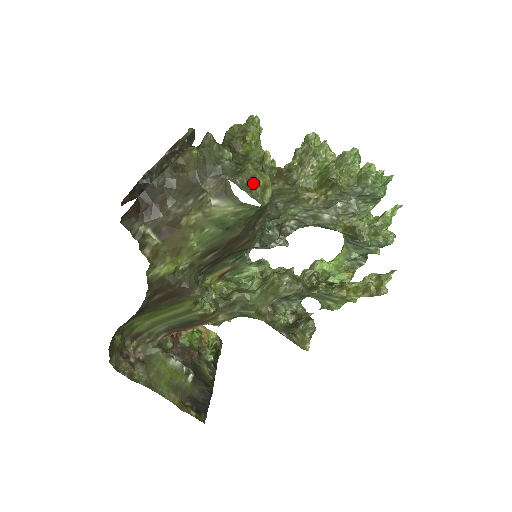
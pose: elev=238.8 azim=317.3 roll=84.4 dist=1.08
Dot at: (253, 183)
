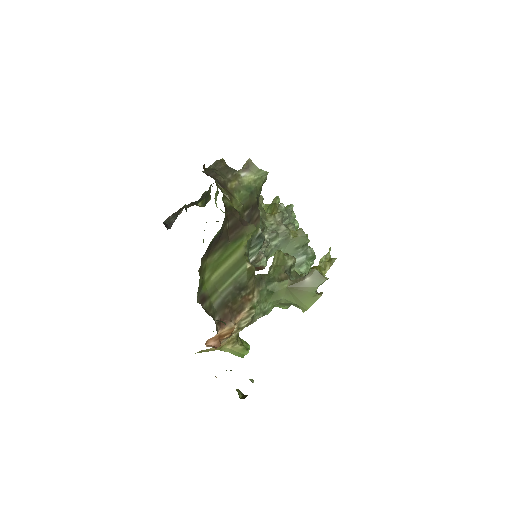
Dot at: occluded
